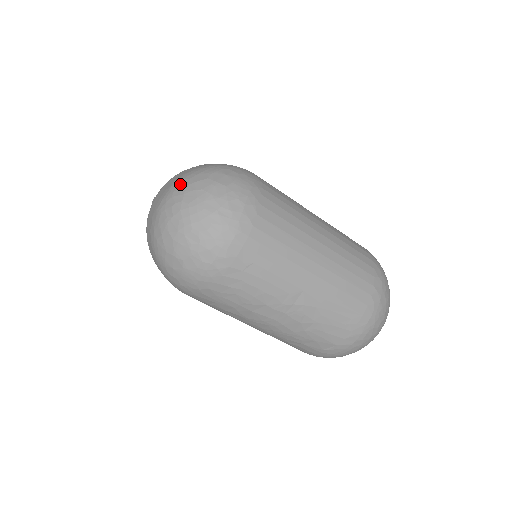
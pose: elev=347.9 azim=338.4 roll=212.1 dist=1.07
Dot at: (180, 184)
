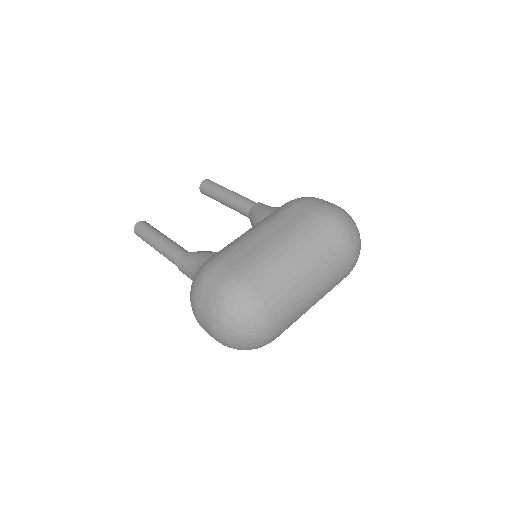
Dot at: (215, 326)
